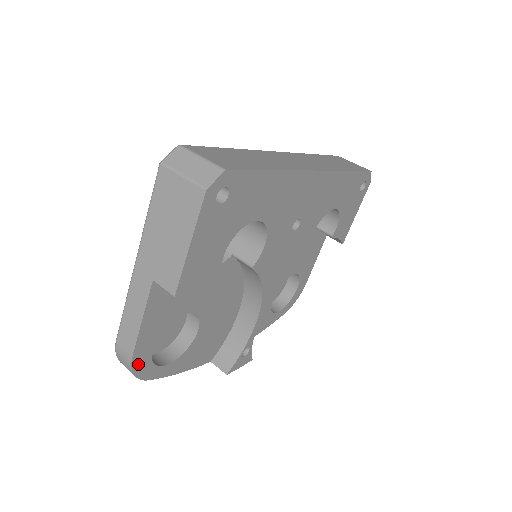
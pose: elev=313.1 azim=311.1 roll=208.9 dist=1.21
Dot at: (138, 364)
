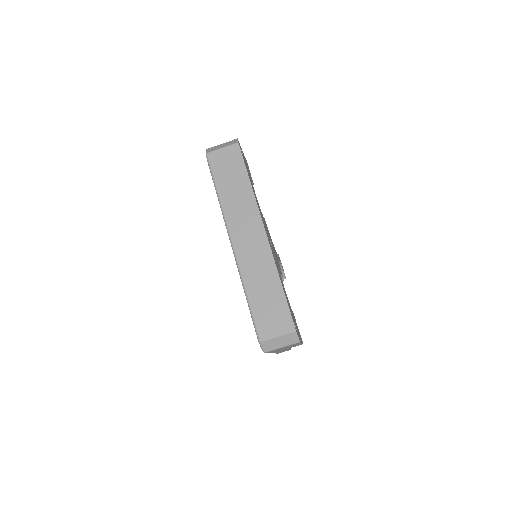
Dot at: occluded
